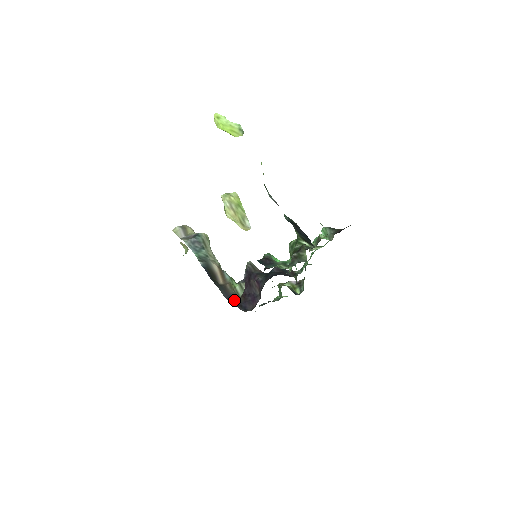
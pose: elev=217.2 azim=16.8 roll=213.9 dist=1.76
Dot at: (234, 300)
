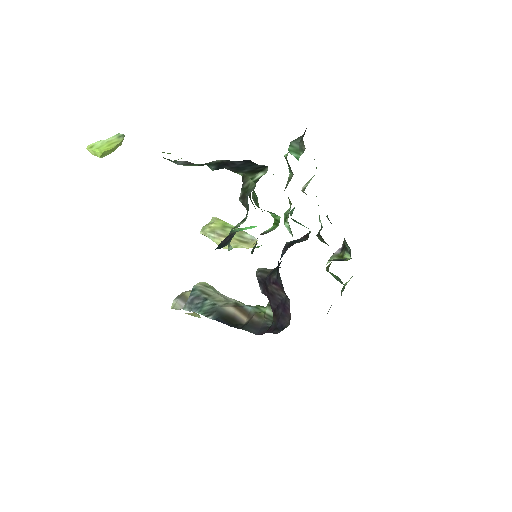
Dot at: (267, 329)
